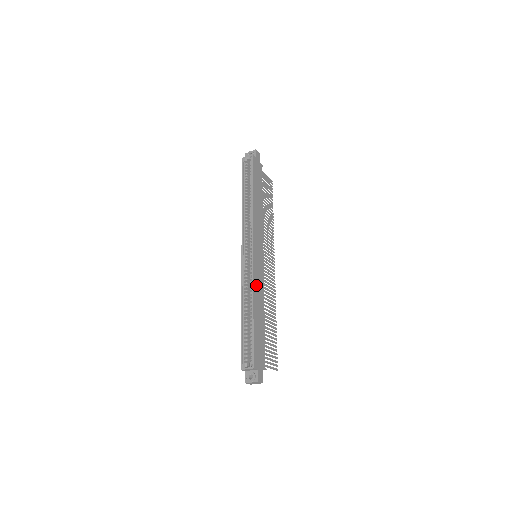
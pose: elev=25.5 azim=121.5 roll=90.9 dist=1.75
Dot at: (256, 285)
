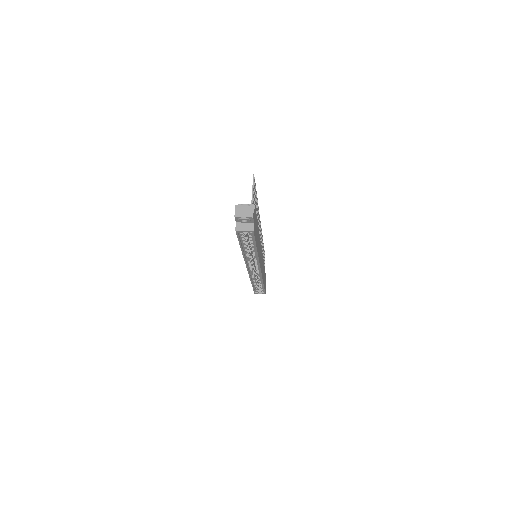
Dot at: occluded
